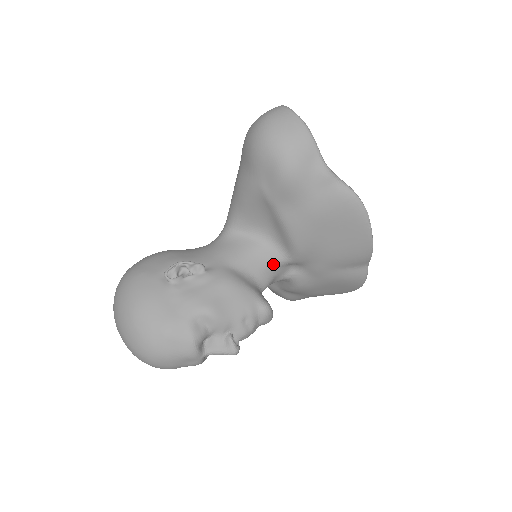
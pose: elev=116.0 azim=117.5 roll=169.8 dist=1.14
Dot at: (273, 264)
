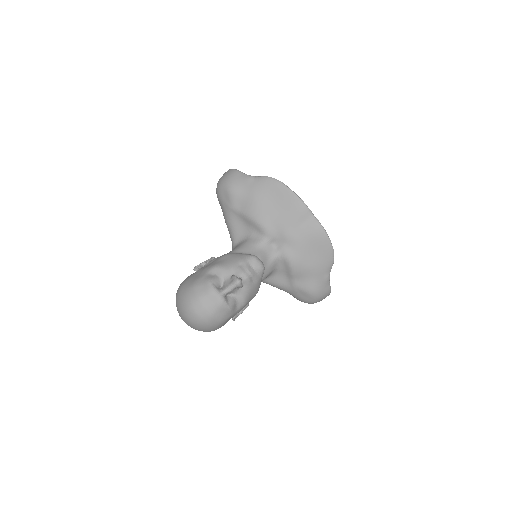
Dot at: (258, 245)
